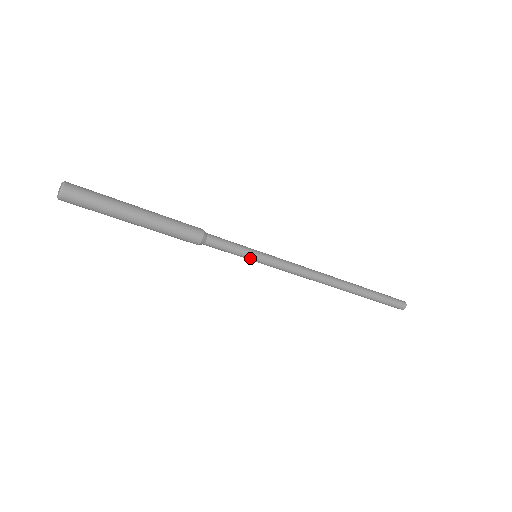
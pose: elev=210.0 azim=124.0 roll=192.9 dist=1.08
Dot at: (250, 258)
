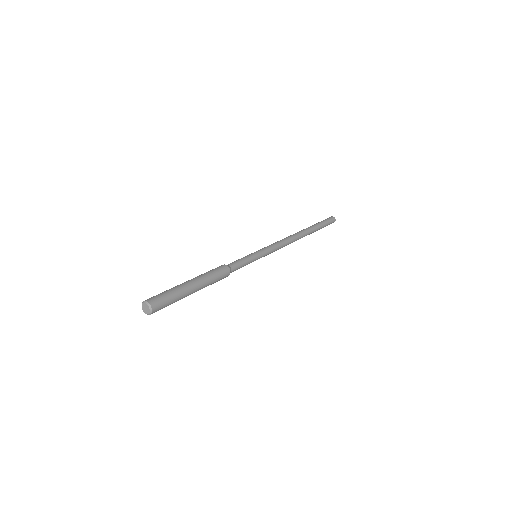
Dot at: occluded
